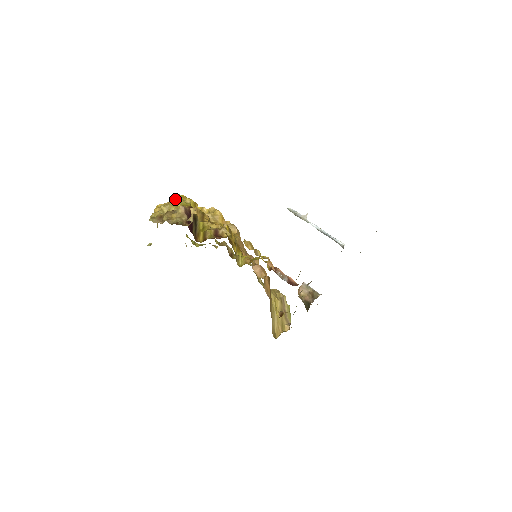
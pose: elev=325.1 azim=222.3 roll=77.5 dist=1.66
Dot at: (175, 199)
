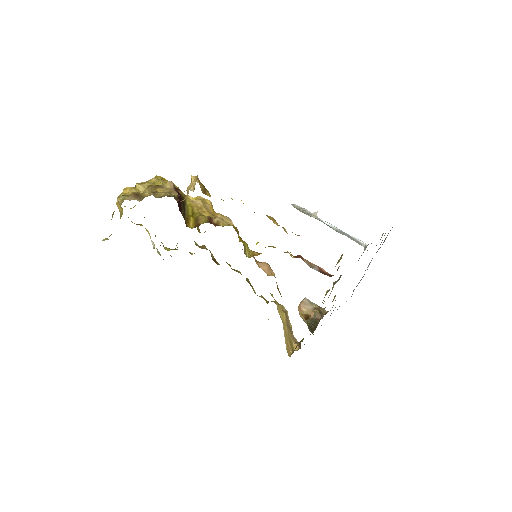
Dot at: (155, 178)
